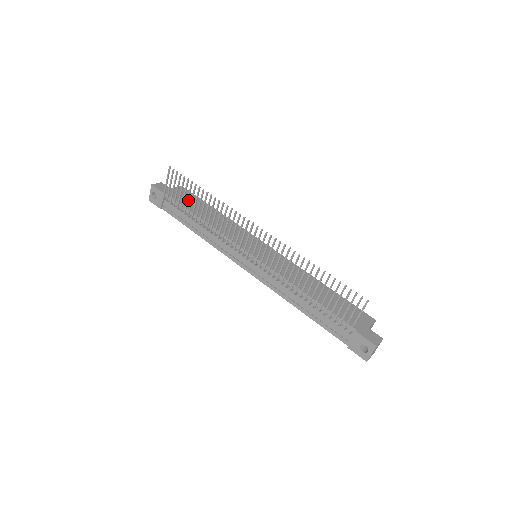
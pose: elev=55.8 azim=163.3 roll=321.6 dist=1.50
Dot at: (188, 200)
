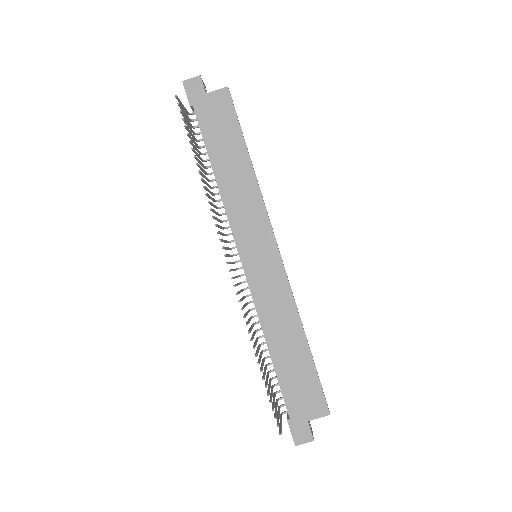
Dot at: (197, 149)
